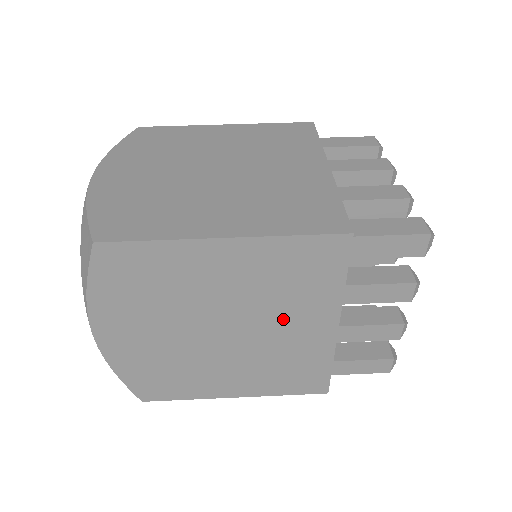
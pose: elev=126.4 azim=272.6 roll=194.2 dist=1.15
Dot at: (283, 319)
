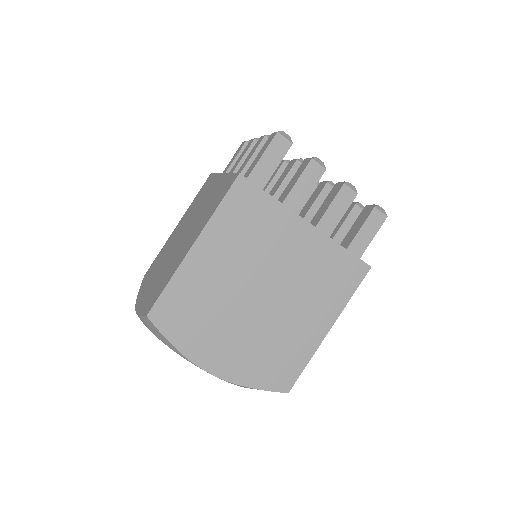
Dot at: occluded
